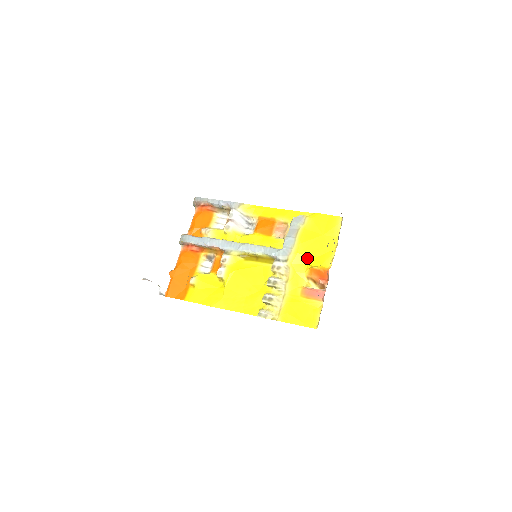
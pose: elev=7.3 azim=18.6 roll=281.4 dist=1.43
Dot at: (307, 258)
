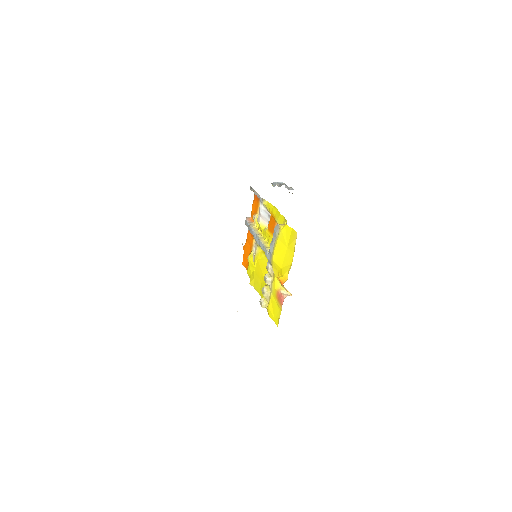
Dot at: (278, 267)
